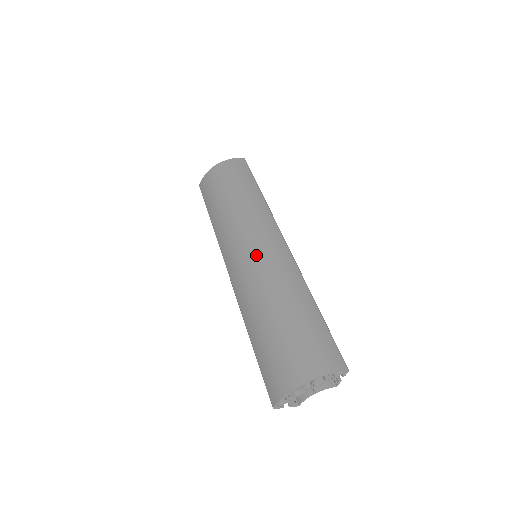
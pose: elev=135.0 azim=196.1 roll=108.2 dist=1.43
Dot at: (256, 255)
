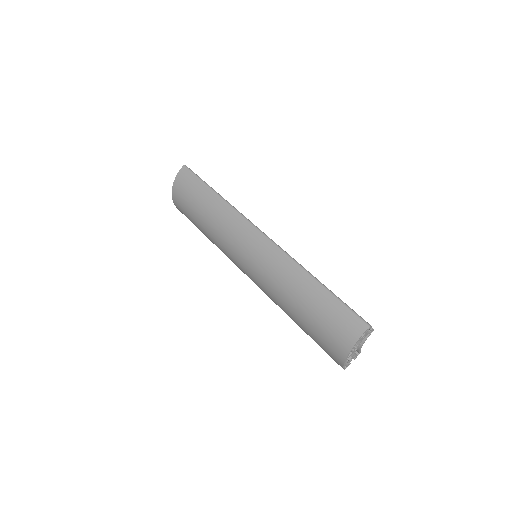
Dot at: (254, 264)
